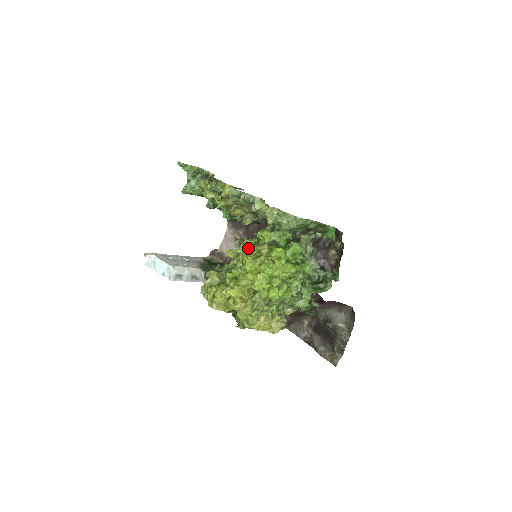
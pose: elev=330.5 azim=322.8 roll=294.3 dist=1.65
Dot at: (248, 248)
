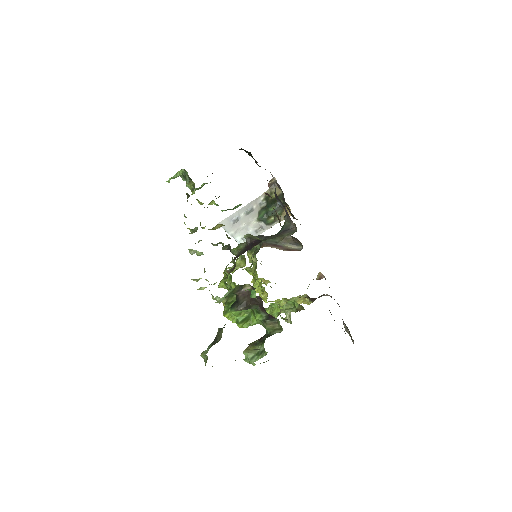
Dot at: occluded
